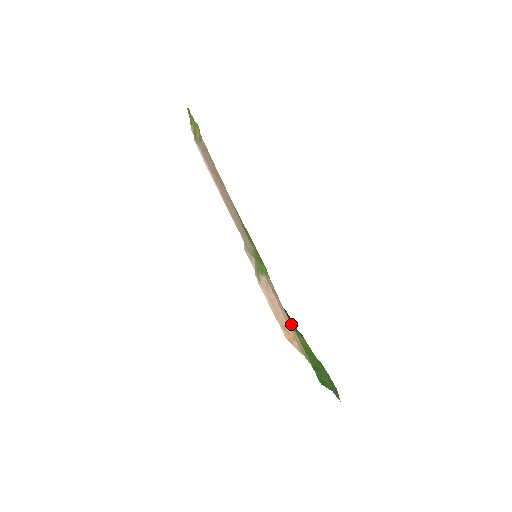
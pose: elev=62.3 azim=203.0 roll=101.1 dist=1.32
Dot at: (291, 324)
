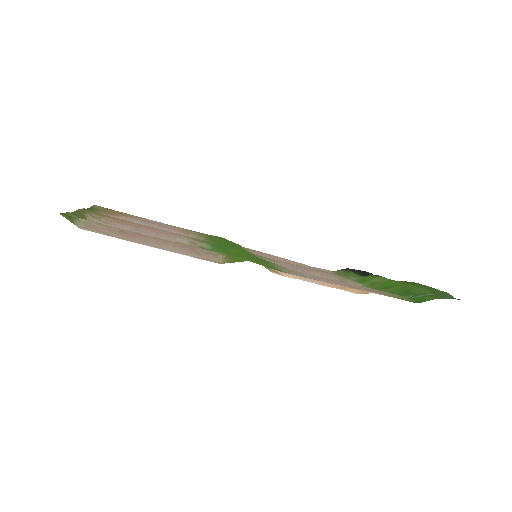
Dot at: (331, 281)
